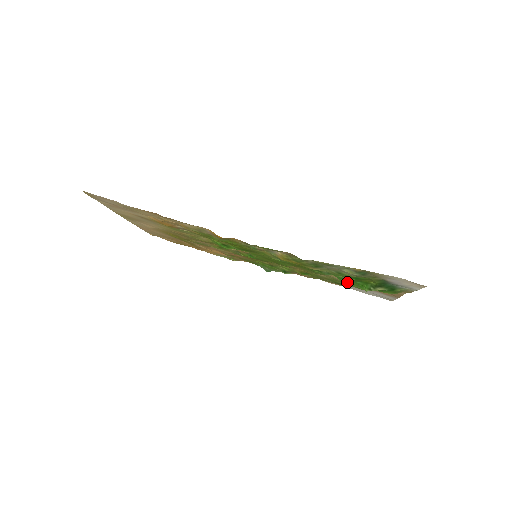
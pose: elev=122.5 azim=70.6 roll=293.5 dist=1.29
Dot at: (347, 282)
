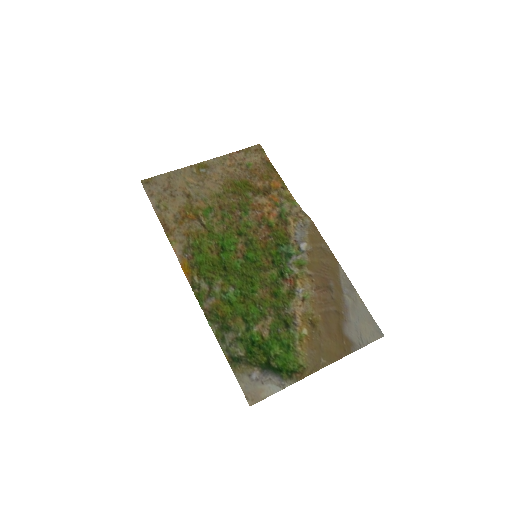
Dot at: (272, 335)
